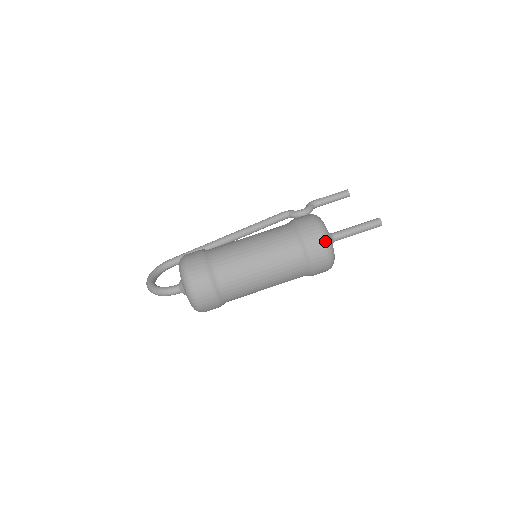
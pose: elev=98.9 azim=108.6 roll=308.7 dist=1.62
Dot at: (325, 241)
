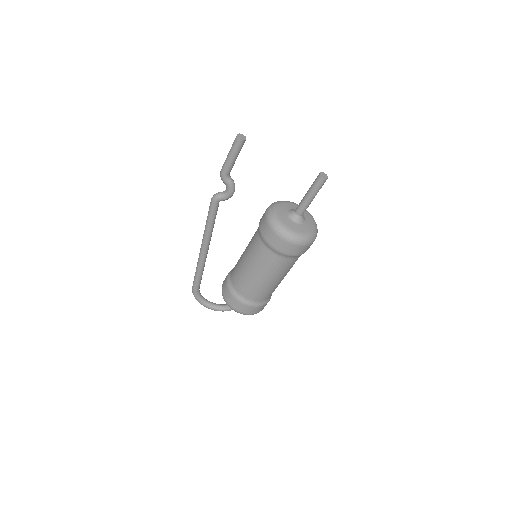
Dot at: (313, 241)
